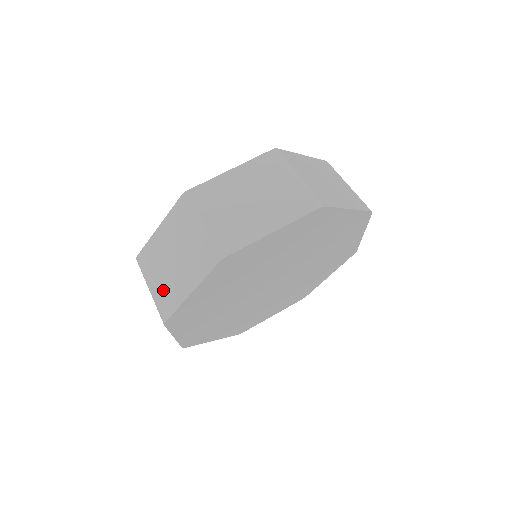
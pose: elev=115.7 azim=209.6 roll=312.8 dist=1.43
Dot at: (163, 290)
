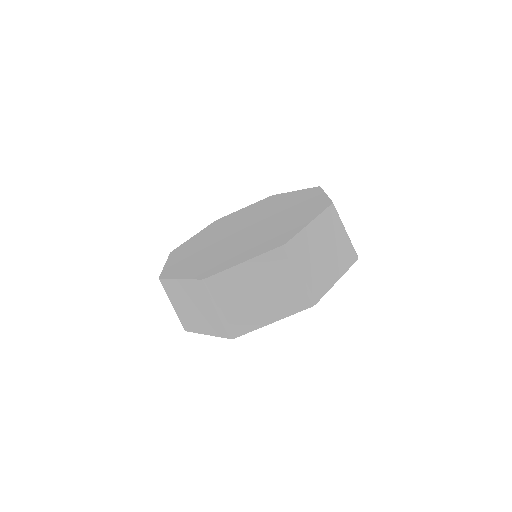
Dot at: (239, 314)
